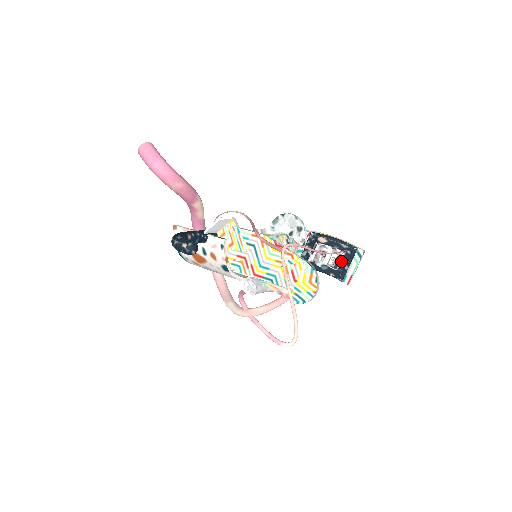
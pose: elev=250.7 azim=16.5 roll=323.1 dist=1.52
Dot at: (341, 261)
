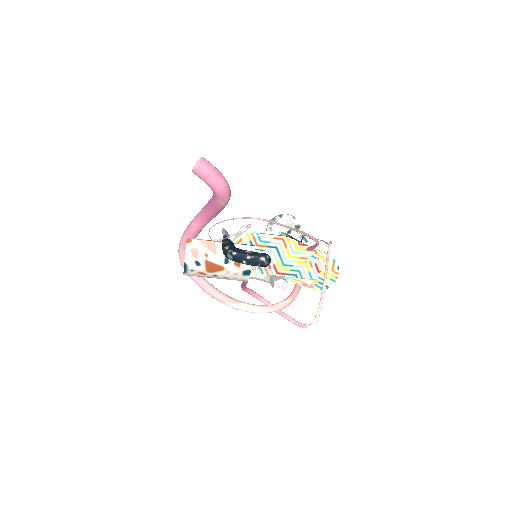
Dot at: occluded
